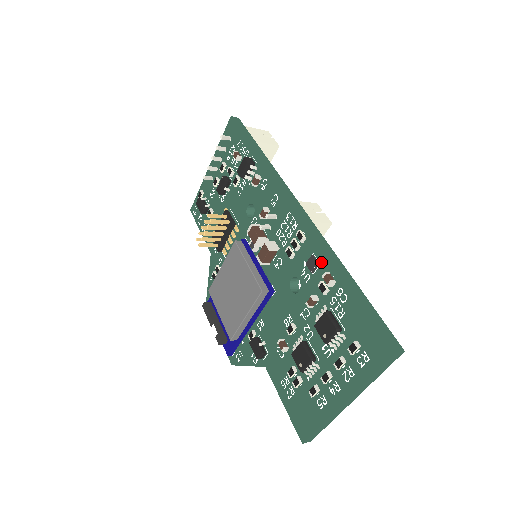
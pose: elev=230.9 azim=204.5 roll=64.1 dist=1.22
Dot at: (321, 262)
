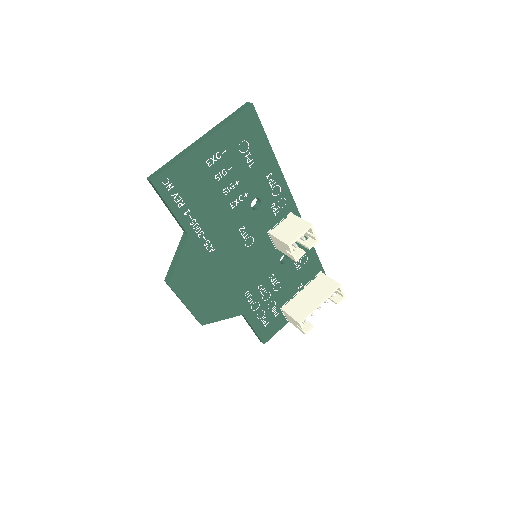
Dot at: occluded
